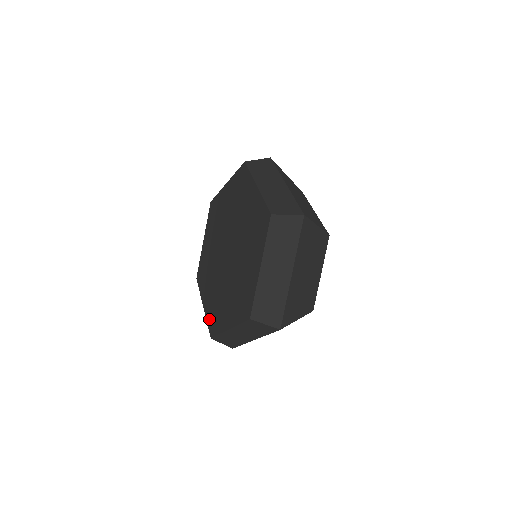
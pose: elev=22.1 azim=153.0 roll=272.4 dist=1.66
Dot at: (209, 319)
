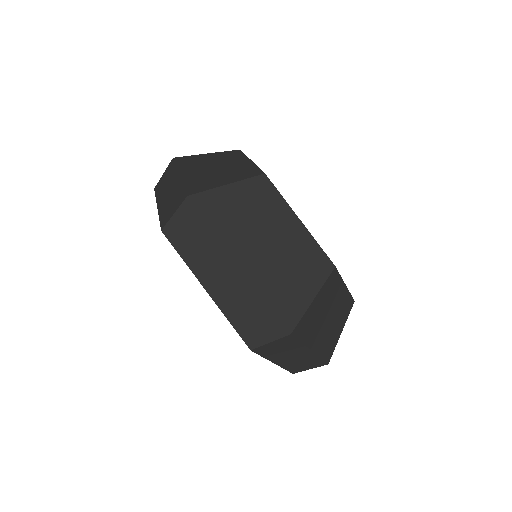
Dot at: occluded
